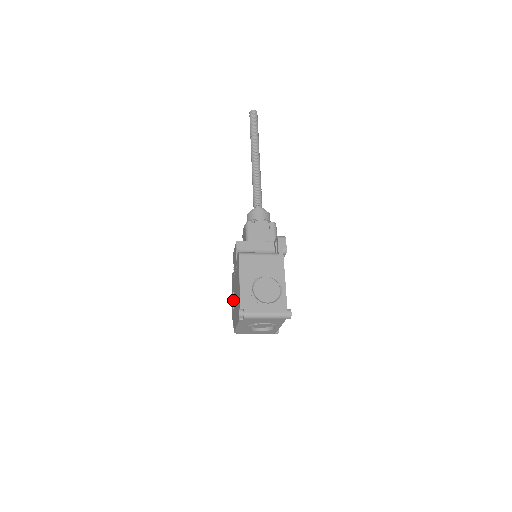
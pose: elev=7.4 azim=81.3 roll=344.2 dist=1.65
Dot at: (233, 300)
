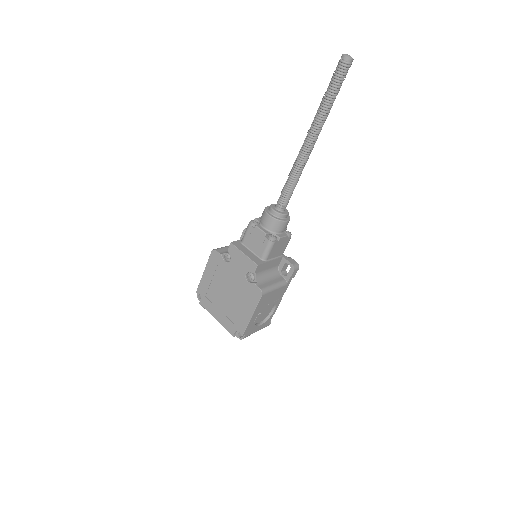
Dot at: (211, 280)
